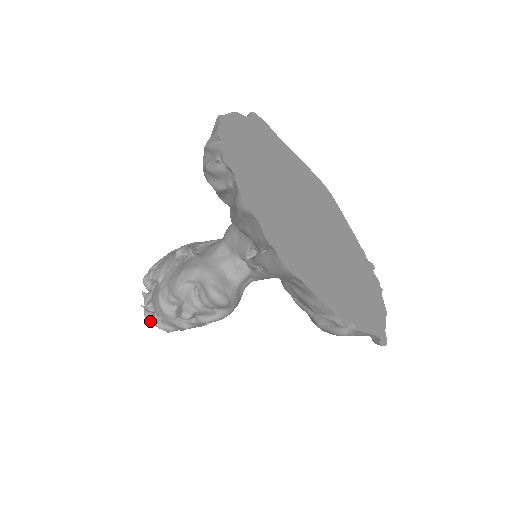
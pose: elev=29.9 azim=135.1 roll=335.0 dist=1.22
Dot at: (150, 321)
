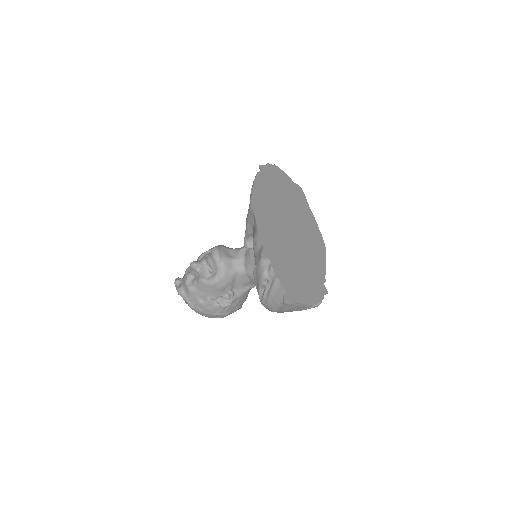
Dot at: (176, 280)
